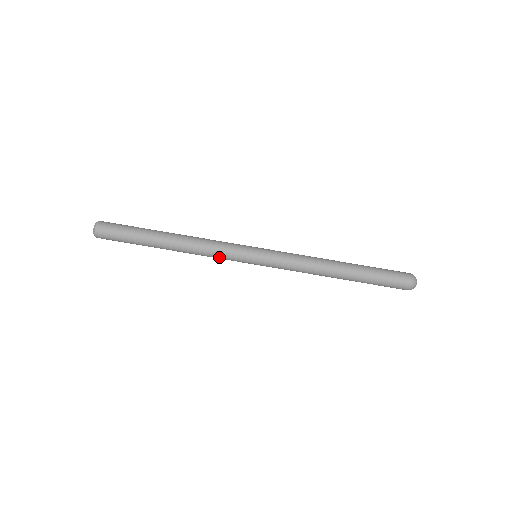
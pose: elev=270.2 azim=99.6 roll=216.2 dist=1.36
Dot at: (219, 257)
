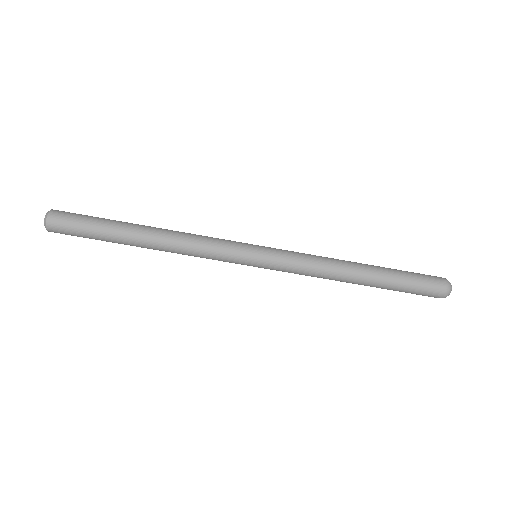
Dot at: (210, 256)
